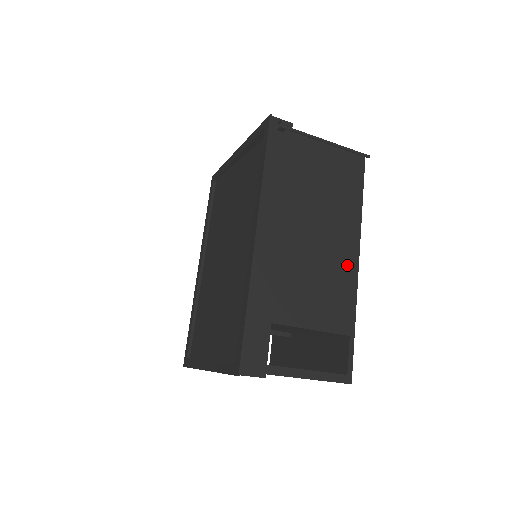
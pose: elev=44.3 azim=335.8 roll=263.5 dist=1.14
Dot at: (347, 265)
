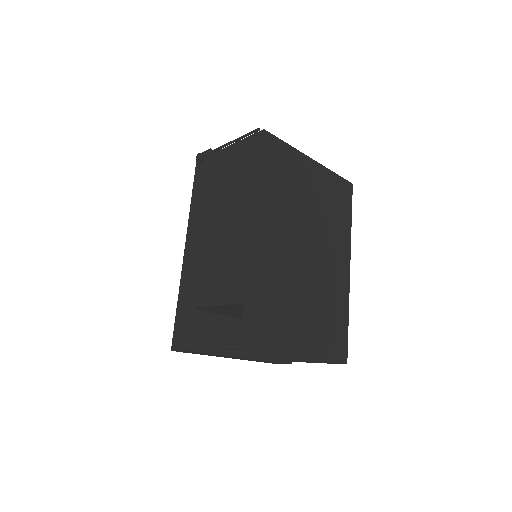
Dot at: (245, 238)
